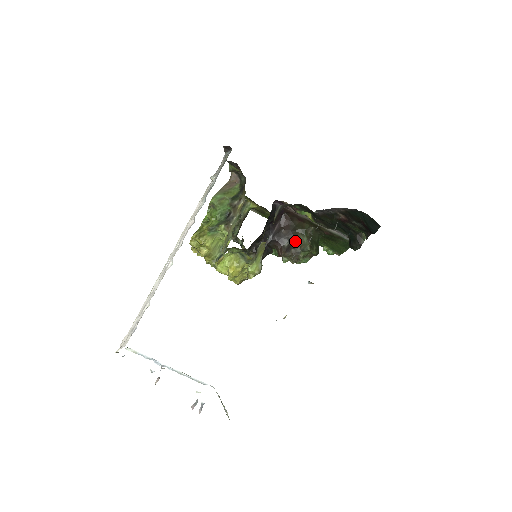
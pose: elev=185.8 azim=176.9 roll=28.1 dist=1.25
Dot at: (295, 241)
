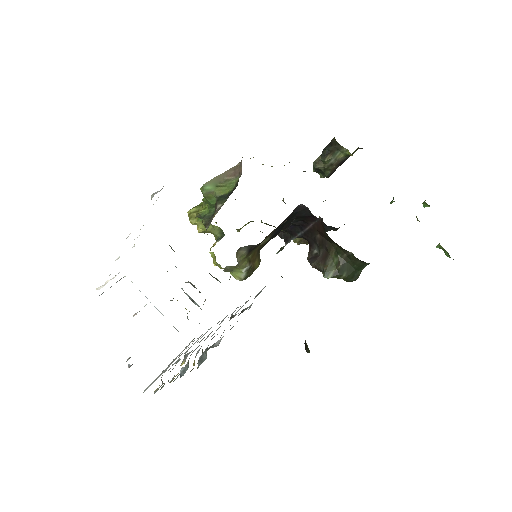
Dot at: (324, 255)
